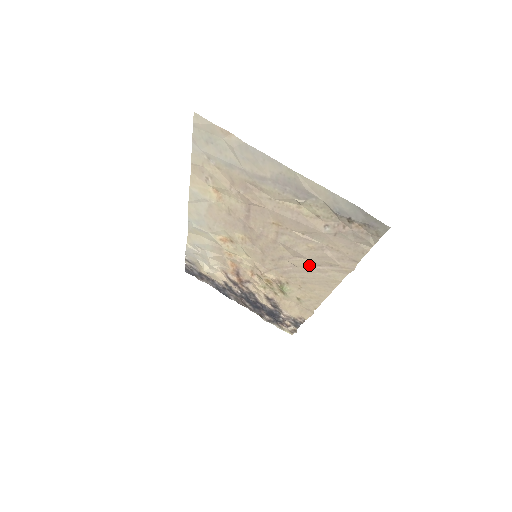
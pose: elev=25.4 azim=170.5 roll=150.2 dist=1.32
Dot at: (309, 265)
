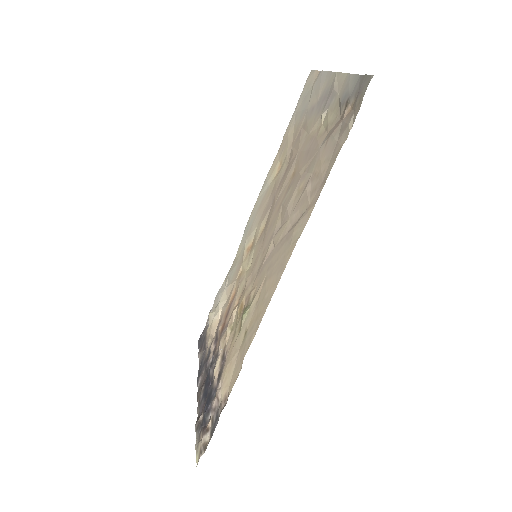
Dot at: (285, 232)
